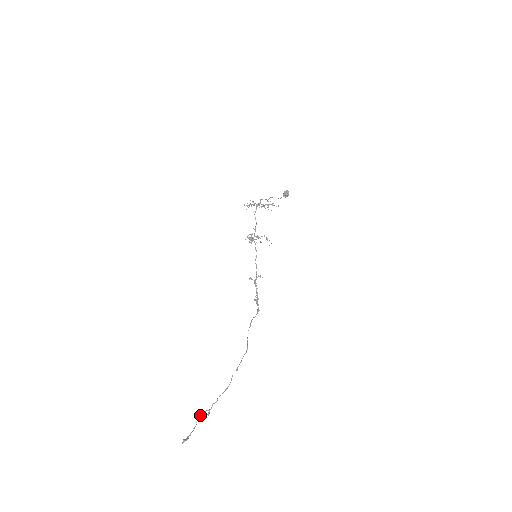
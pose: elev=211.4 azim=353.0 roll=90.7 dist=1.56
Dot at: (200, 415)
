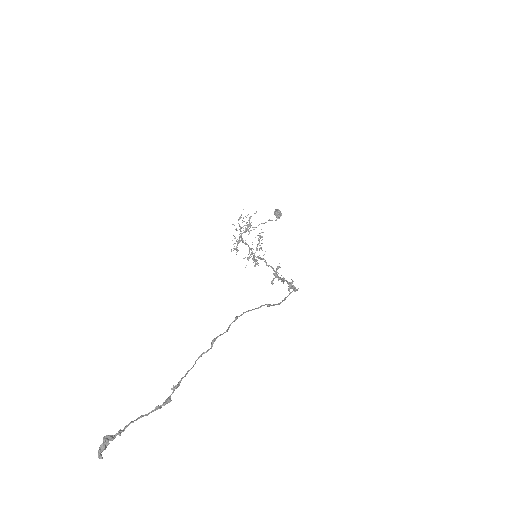
Dot at: occluded
